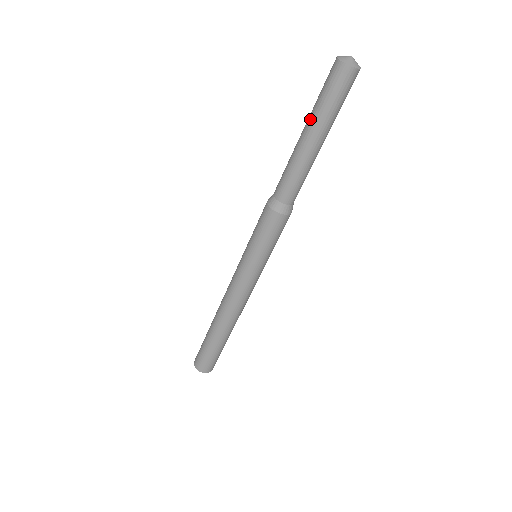
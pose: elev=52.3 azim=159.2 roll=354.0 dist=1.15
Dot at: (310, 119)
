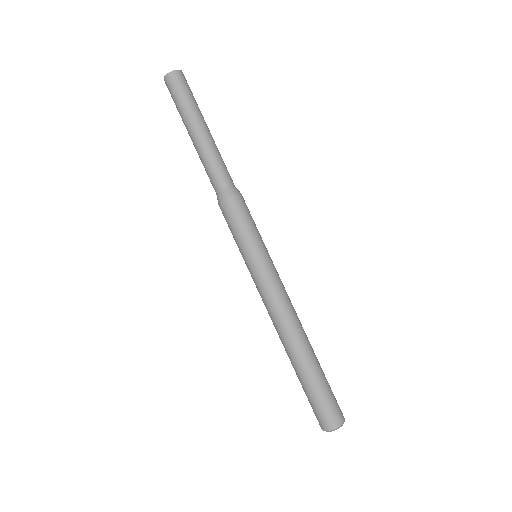
Dot at: (190, 118)
